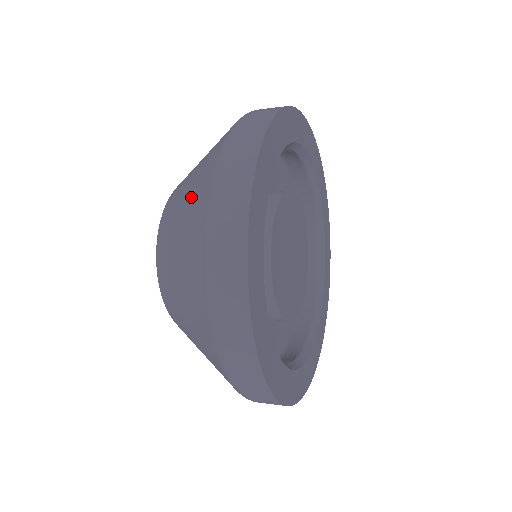
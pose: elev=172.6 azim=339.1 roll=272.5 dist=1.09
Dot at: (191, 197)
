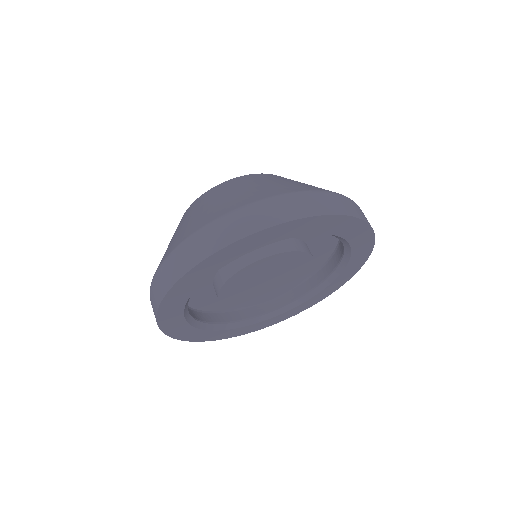
Dot at: (186, 227)
